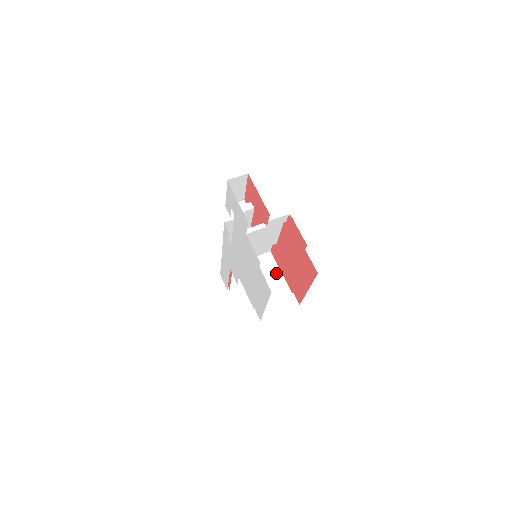
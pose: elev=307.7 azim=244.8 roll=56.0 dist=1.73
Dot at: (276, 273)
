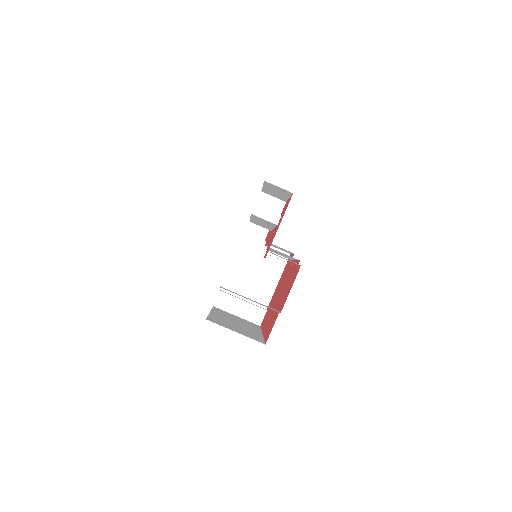
Dot at: (273, 278)
